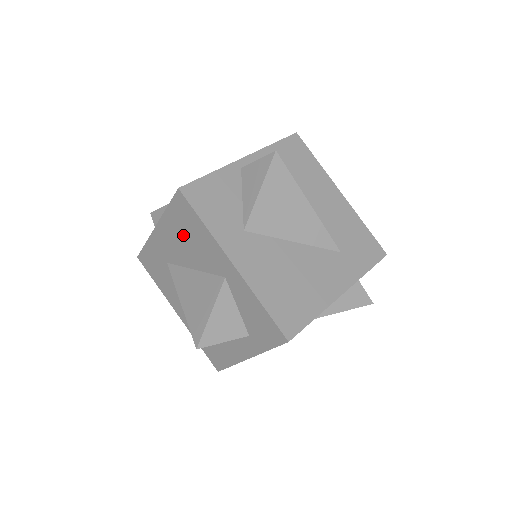
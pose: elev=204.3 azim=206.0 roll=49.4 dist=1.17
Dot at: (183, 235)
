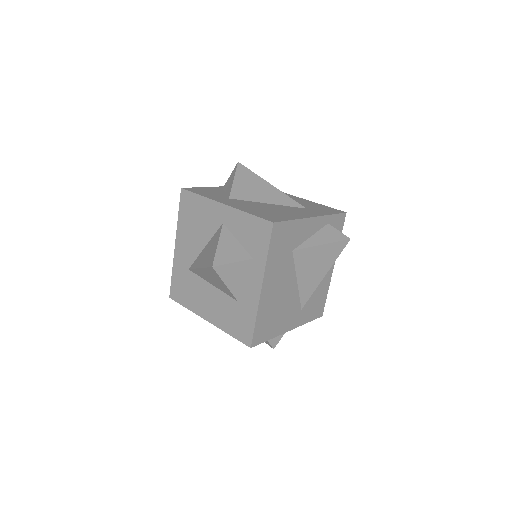
Dot at: (192, 224)
